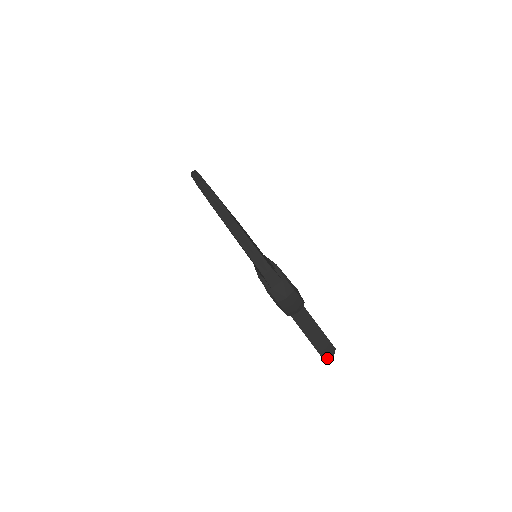
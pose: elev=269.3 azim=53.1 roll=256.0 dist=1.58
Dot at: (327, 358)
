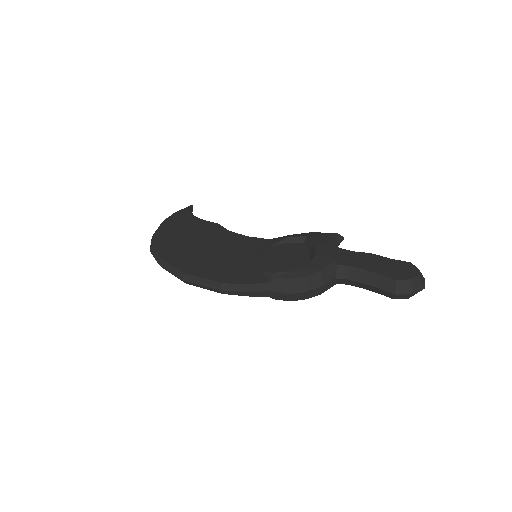
Dot at: (417, 292)
